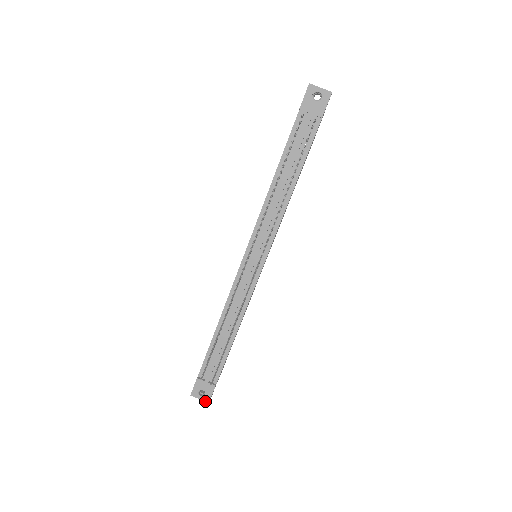
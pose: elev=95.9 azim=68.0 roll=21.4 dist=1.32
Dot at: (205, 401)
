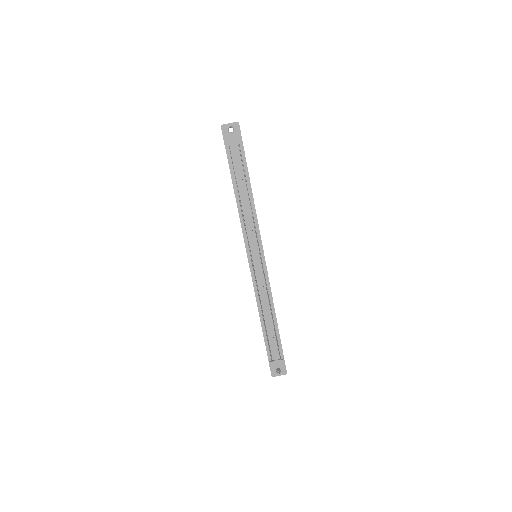
Dot at: occluded
